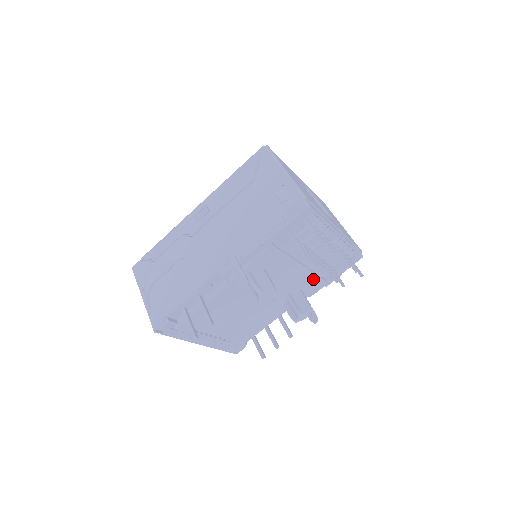
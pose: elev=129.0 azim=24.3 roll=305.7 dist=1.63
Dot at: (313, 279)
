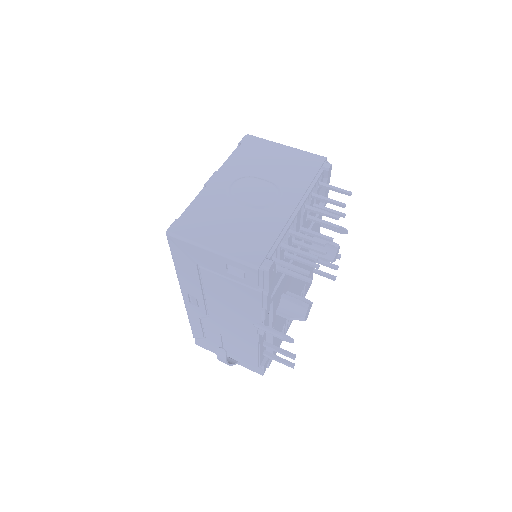
Dot at: (314, 226)
